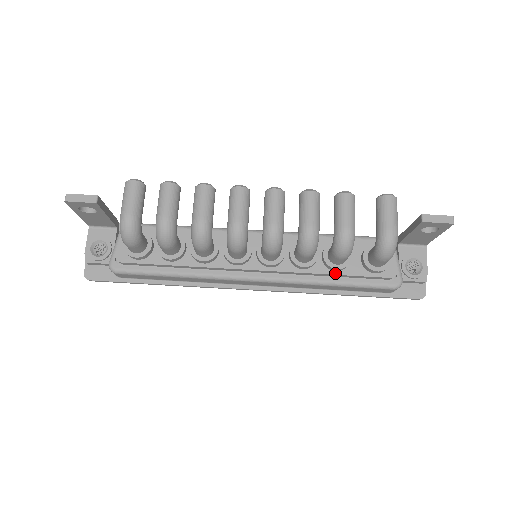
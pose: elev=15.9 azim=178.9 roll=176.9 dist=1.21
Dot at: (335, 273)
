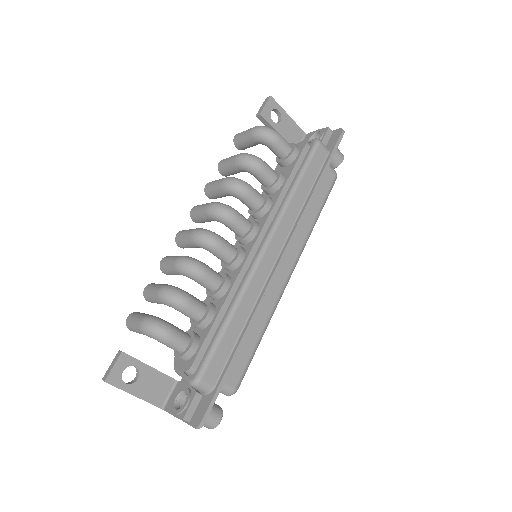
Dot at: (285, 183)
